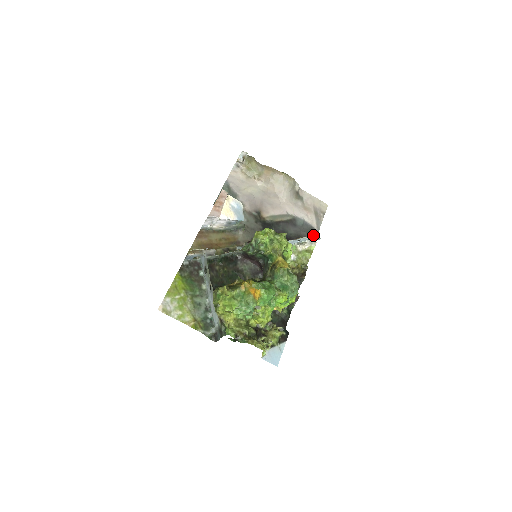
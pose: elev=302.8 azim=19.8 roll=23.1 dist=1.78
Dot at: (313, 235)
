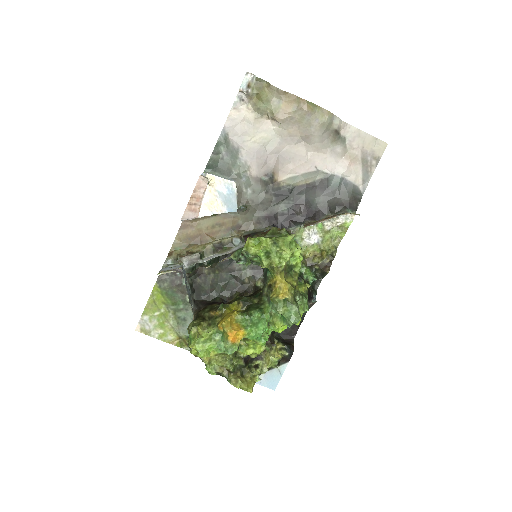
Dot at: (353, 202)
